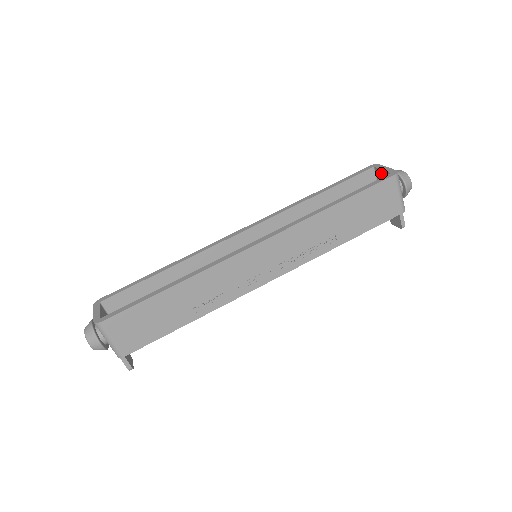
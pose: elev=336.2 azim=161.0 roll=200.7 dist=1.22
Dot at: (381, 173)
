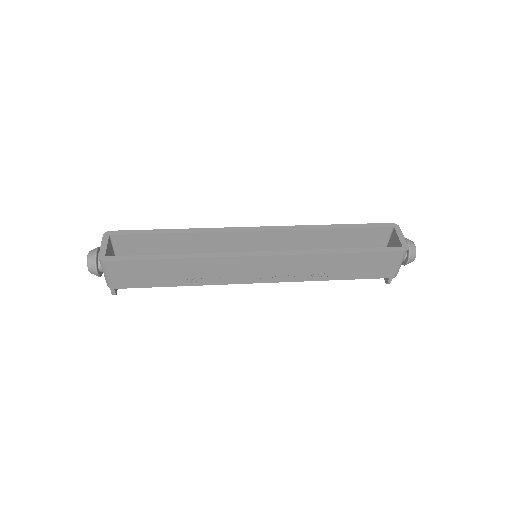
Dot at: (396, 237)
